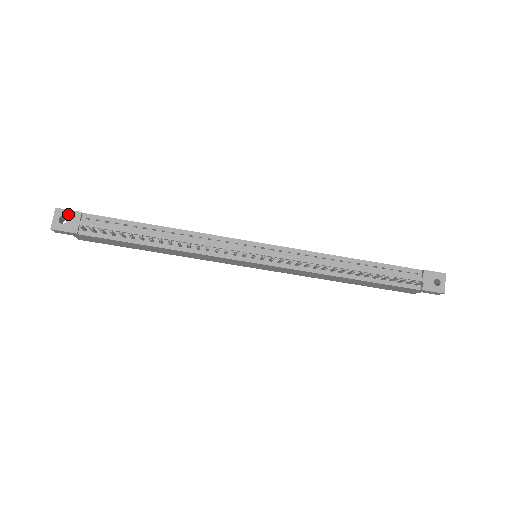
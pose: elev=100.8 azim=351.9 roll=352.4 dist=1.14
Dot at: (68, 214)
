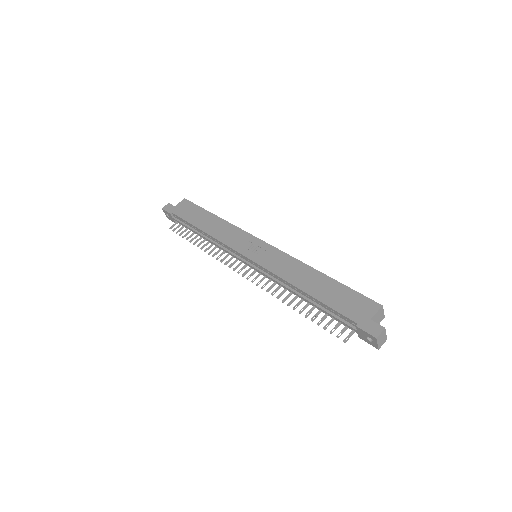
Dot at: (167, 213)
